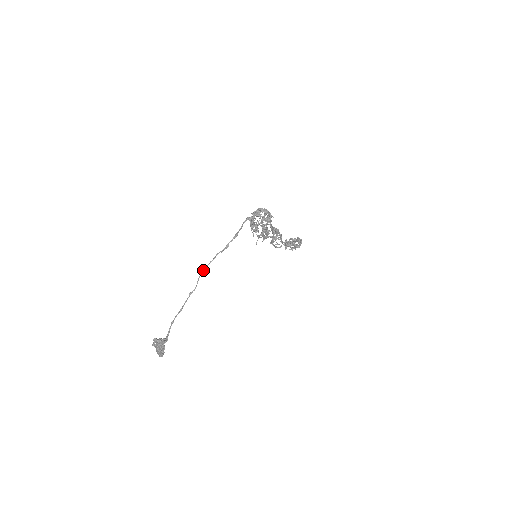
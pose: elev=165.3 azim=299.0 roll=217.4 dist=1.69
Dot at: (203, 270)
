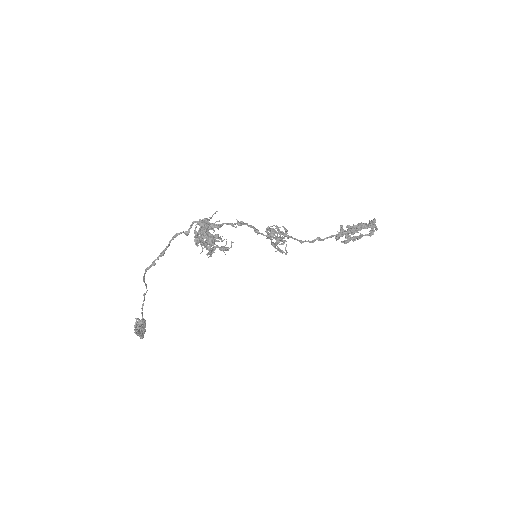
Dot at: (143, 278)
